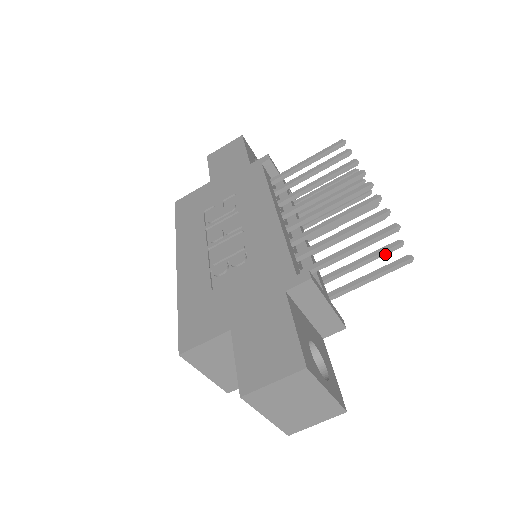
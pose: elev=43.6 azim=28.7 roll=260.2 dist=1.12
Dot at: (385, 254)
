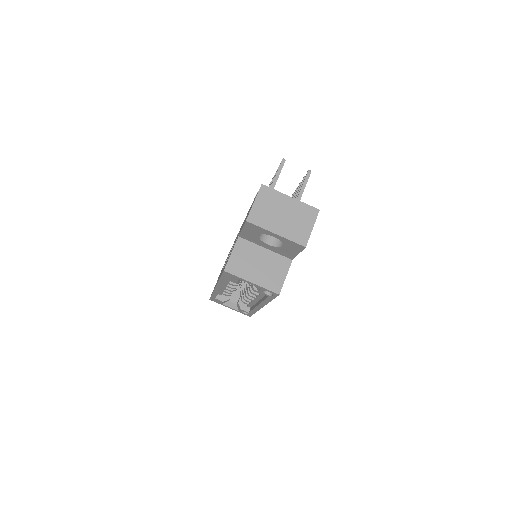
Dot at: occluded
